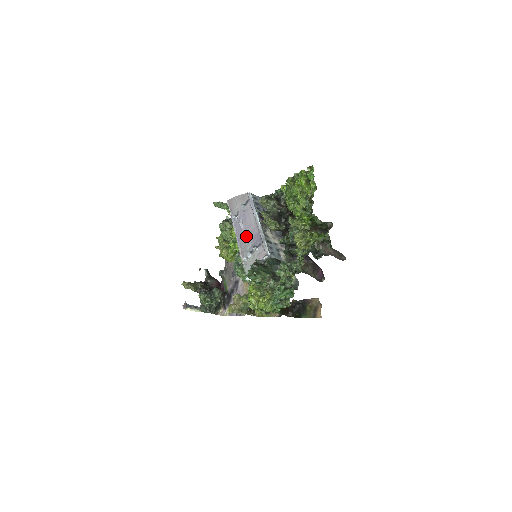
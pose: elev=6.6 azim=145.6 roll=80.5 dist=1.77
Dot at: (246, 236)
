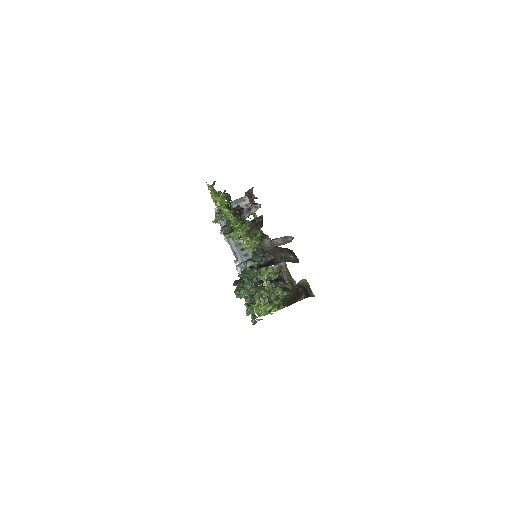
Dot at: occluded
